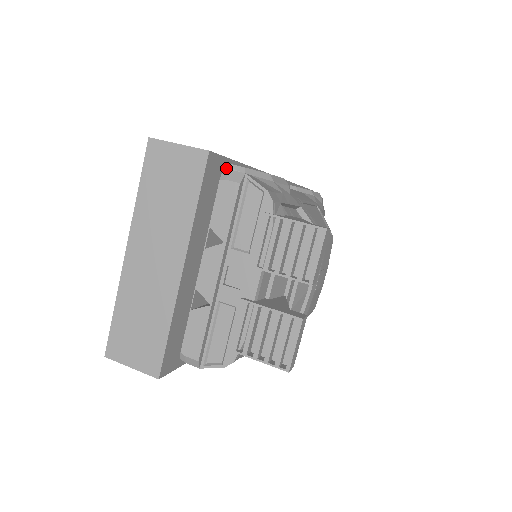
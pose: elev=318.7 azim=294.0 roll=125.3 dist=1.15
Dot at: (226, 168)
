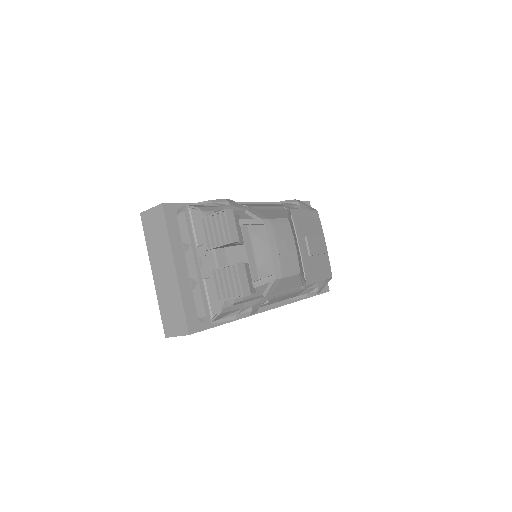
Dot at: occluded
